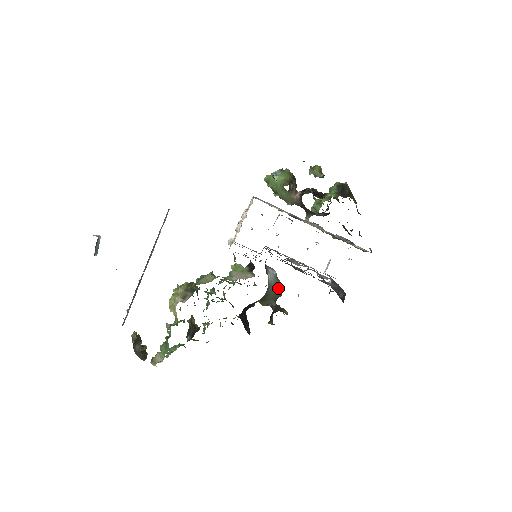
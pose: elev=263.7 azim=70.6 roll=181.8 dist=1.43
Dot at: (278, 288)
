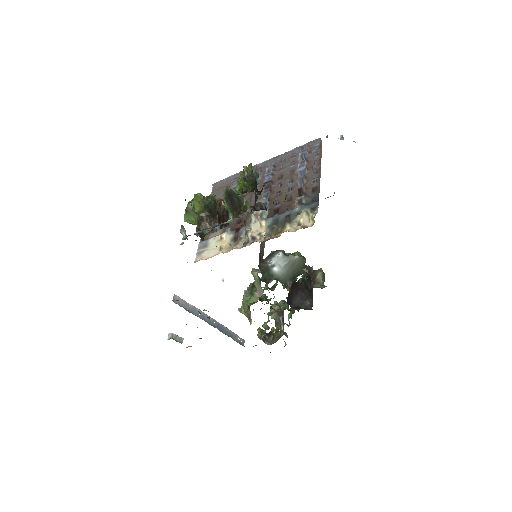
Dot at: (295, 262)
